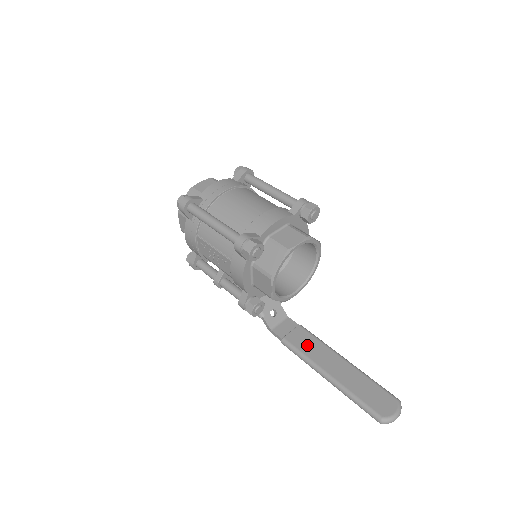
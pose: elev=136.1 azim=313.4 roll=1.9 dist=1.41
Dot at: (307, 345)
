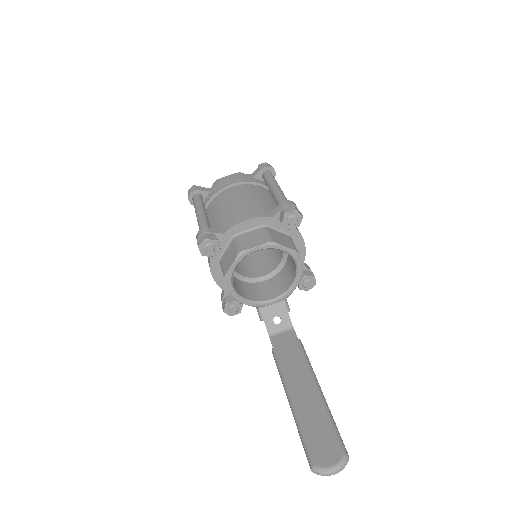
Dot at: (291, 362)
